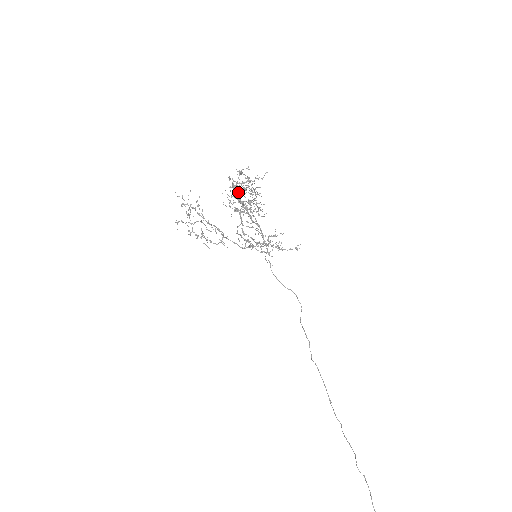
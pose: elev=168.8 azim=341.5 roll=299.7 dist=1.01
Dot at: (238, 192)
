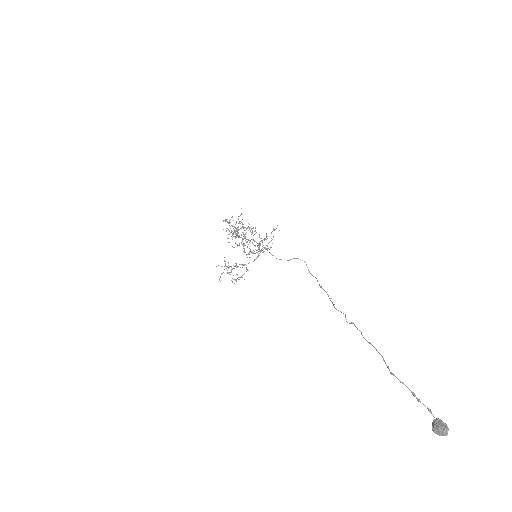
Dot at: occluded
